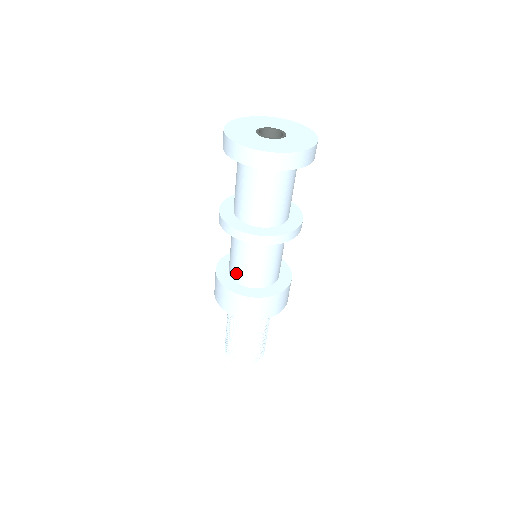
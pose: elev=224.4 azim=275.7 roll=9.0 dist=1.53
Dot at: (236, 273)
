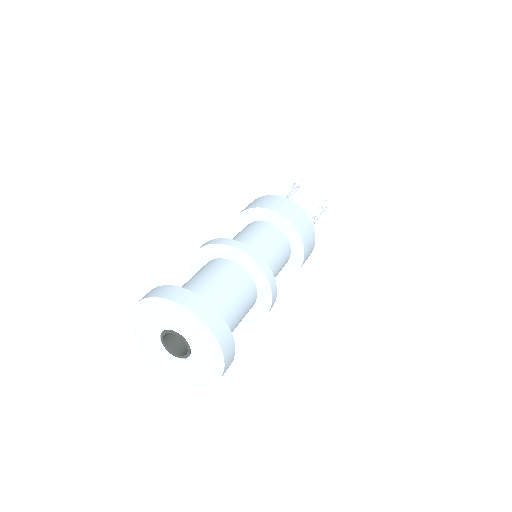
Dot at: occluded
